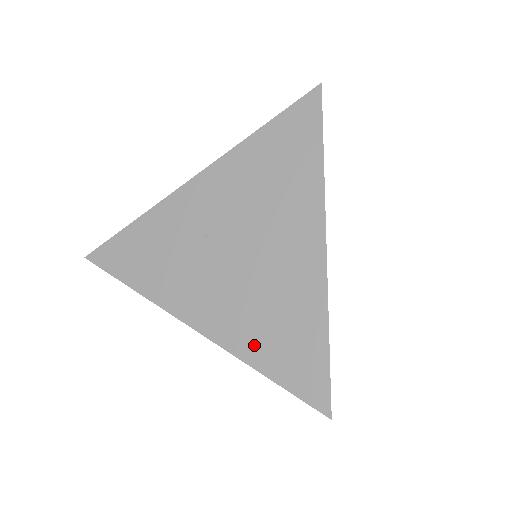
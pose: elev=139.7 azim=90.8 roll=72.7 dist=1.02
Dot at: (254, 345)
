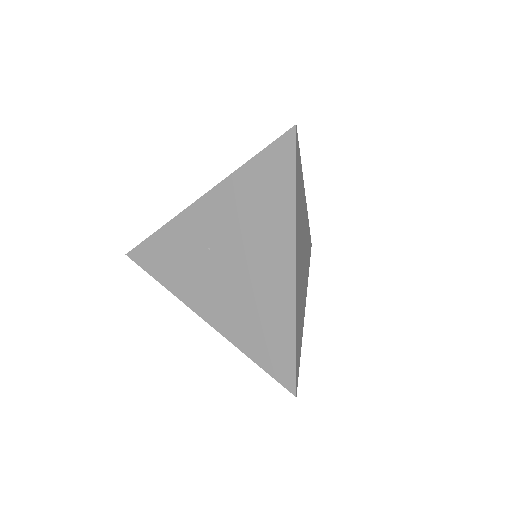
Dot at: (244, 336)
